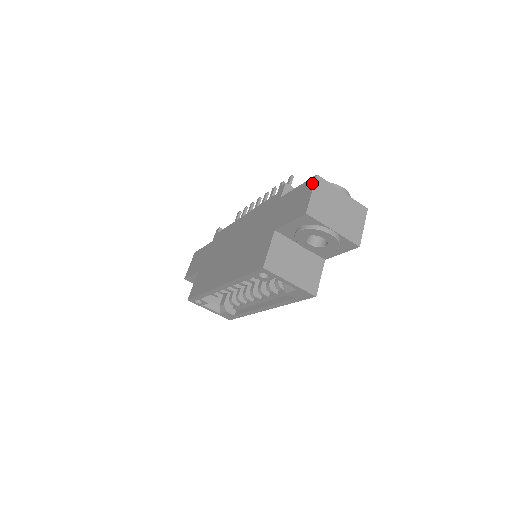
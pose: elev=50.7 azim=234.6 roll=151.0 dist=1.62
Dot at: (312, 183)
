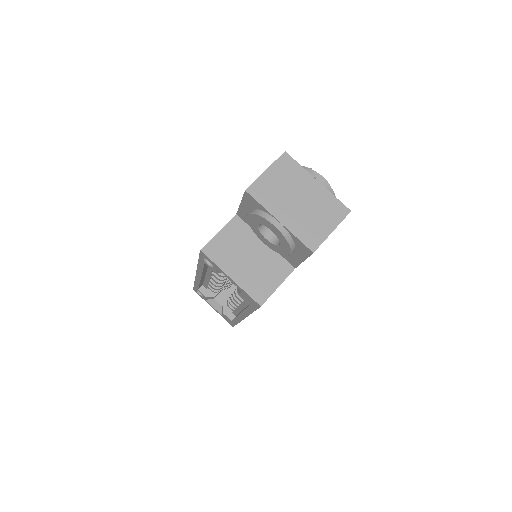
Dot at: (276, 160)
